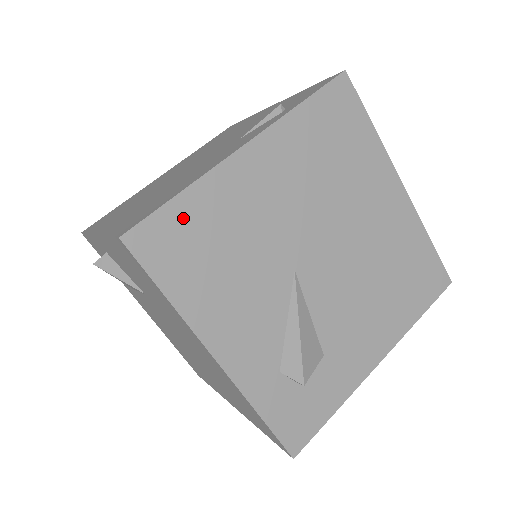
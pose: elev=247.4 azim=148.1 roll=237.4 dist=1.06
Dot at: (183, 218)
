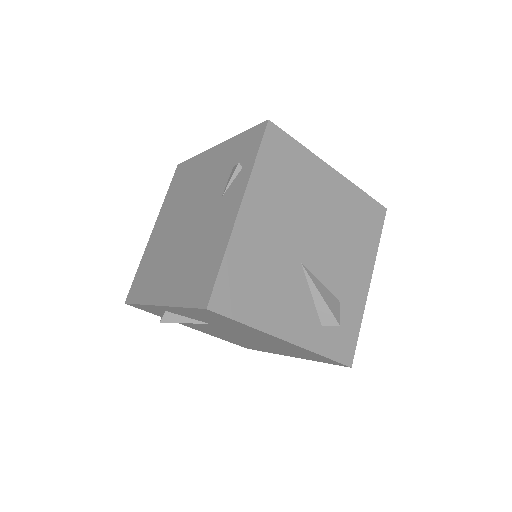
Dot at: (231, 275)
